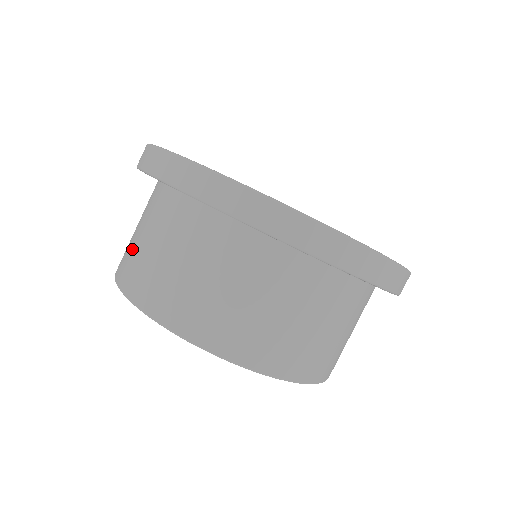
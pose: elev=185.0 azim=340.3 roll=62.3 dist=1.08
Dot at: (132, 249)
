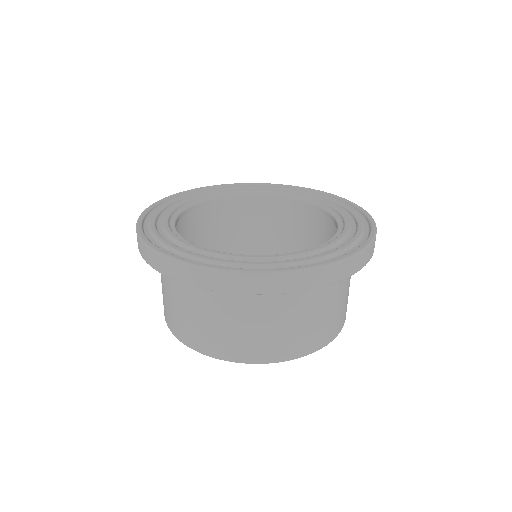
Dot at: (169, 308)
